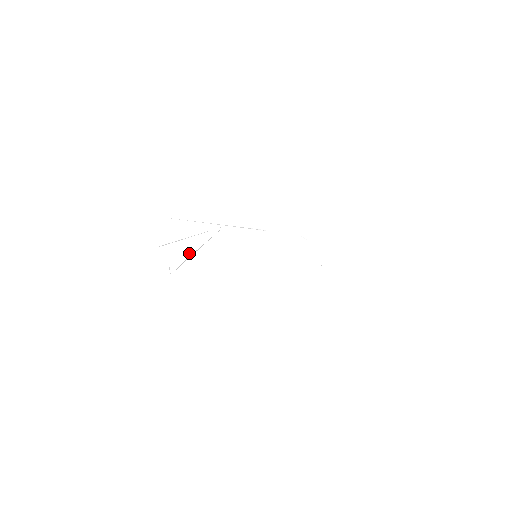
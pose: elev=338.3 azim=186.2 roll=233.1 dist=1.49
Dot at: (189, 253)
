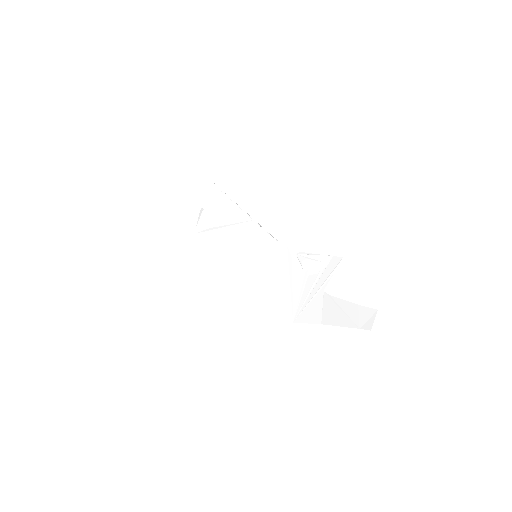
Dot at: (216, 224)
